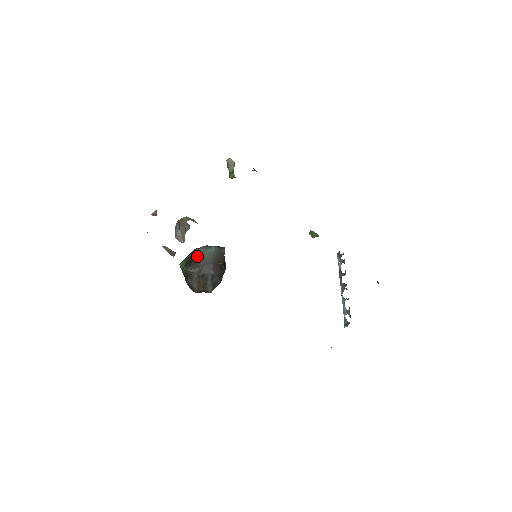
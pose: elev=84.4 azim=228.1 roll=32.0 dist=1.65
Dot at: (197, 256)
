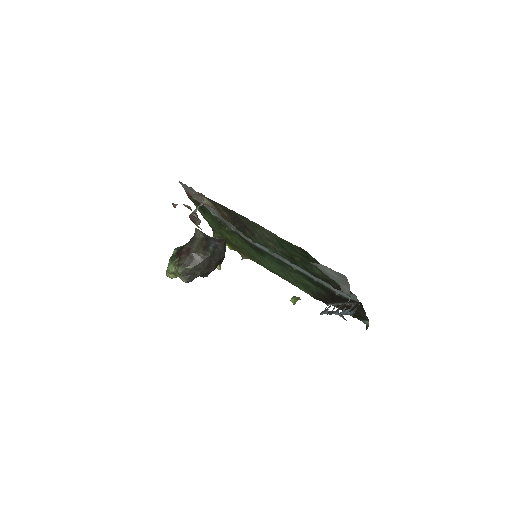
Dot at: occluded
